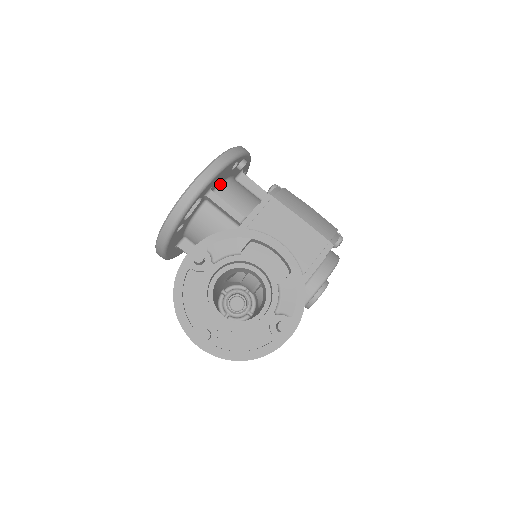
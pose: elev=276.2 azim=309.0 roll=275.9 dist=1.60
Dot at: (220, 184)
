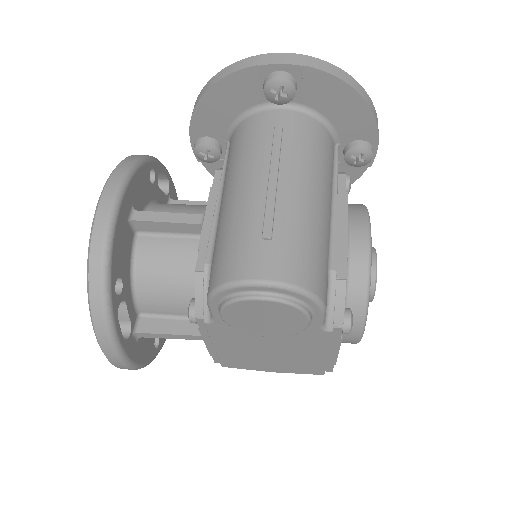
Dot at: occluded
